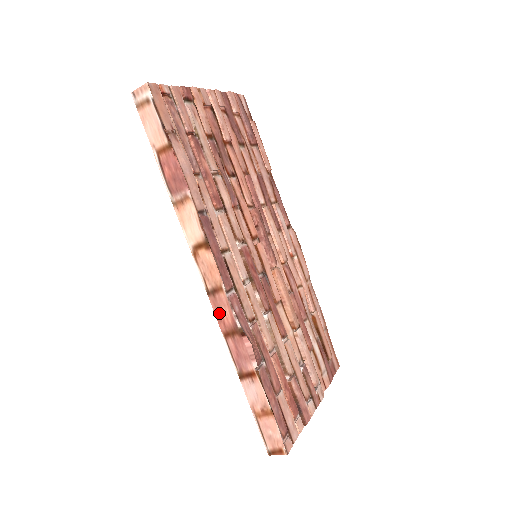
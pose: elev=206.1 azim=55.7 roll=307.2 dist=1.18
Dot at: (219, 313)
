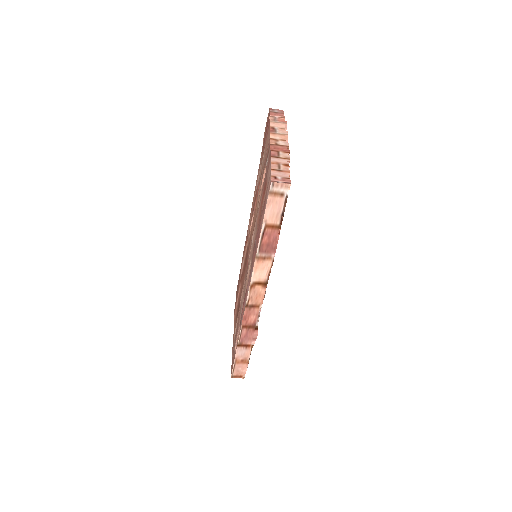
Dot at: (247, 317)
